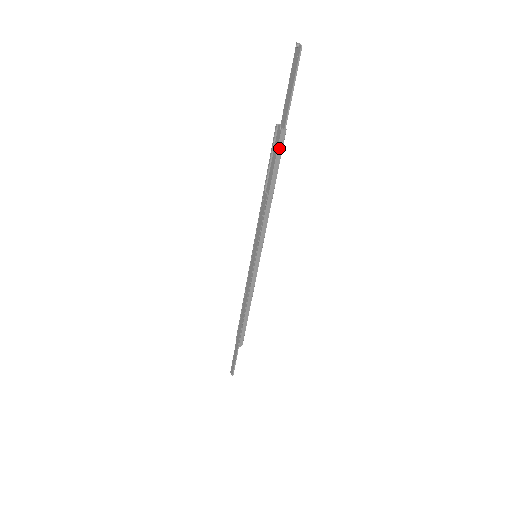
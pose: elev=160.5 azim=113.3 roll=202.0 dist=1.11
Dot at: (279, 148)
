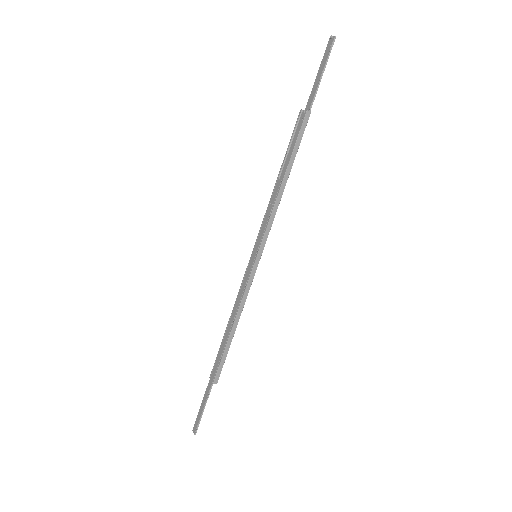
Dot at: (302, 129)
